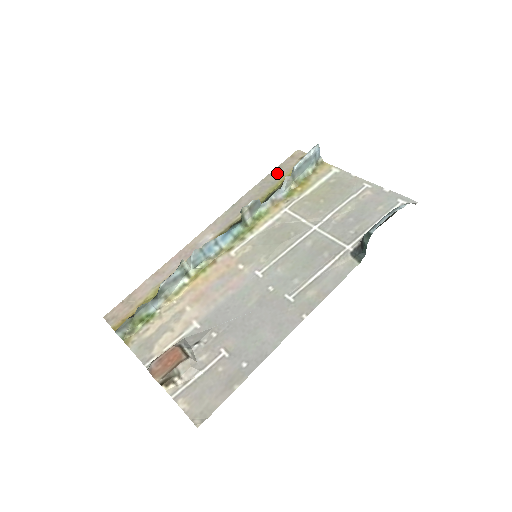
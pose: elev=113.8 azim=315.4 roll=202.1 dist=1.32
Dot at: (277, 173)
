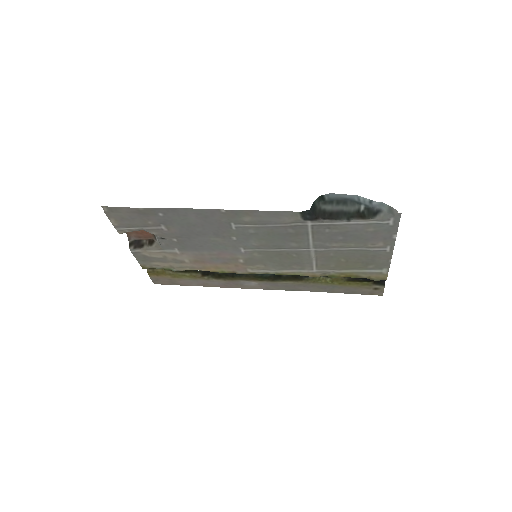
Dot at: (346, 290)
